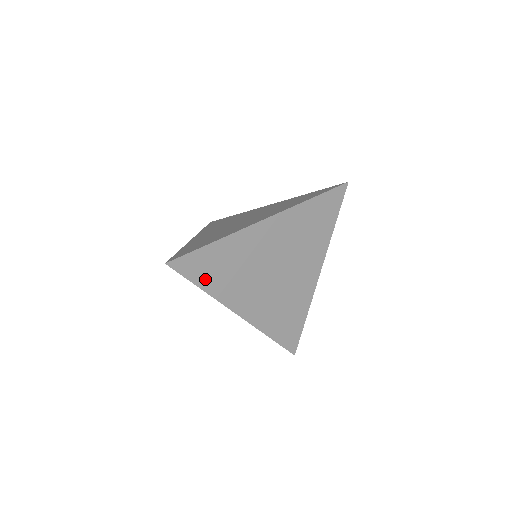
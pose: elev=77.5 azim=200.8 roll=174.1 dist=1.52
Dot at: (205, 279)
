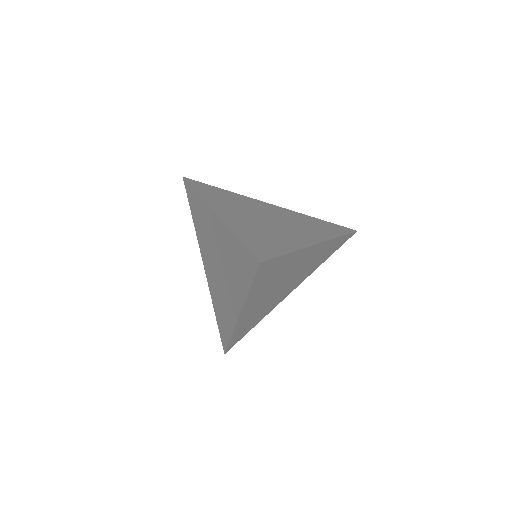
Dot at: (258, 283)
